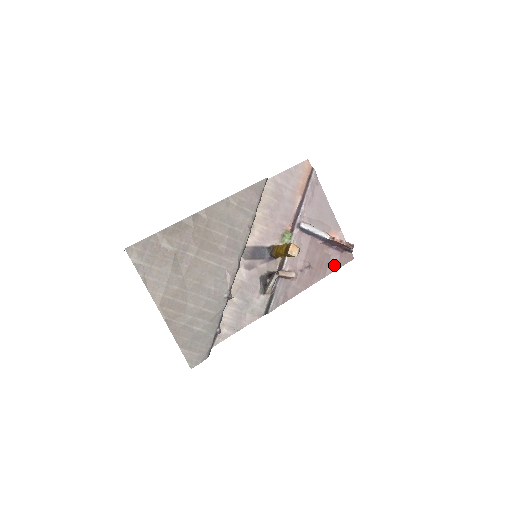
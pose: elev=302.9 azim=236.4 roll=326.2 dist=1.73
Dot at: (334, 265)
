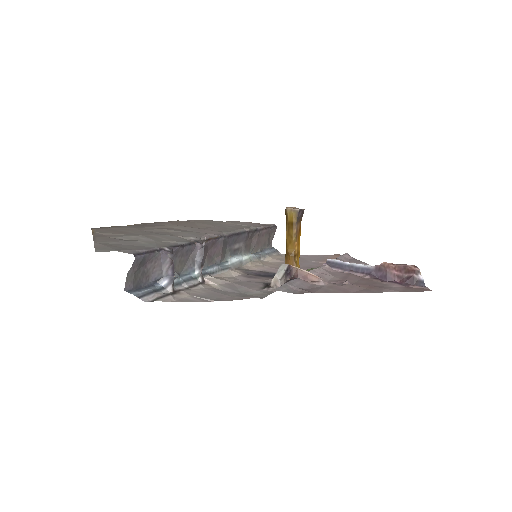
Dot at: (396, 290)
